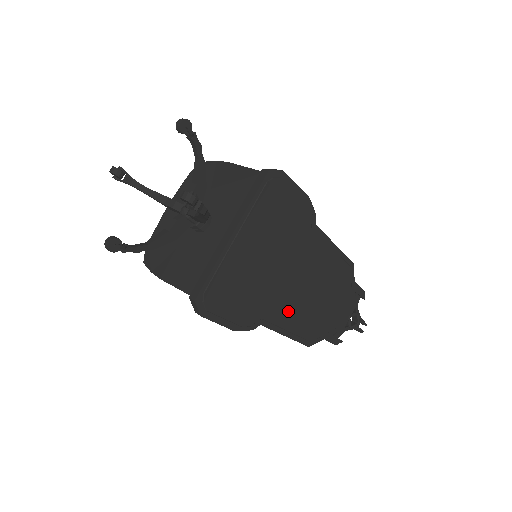
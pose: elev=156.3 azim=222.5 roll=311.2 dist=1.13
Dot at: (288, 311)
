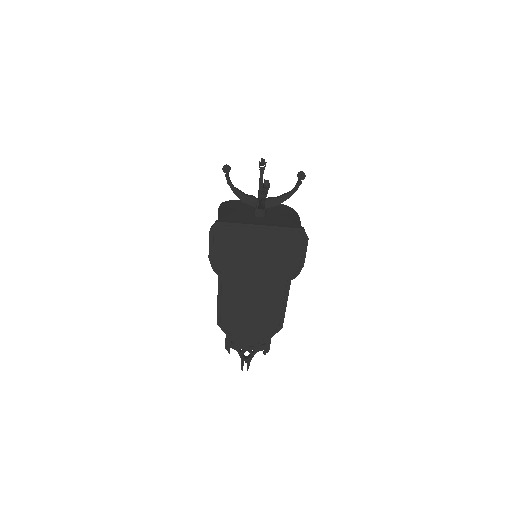
Dot at: (233, 292)
